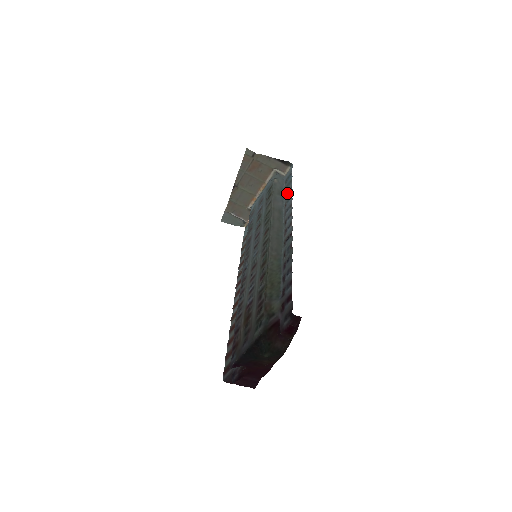
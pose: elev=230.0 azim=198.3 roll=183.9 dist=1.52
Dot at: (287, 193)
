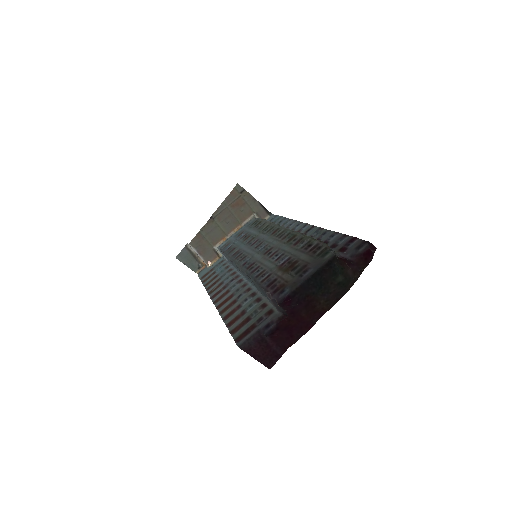
Dot at: (280, 222)
